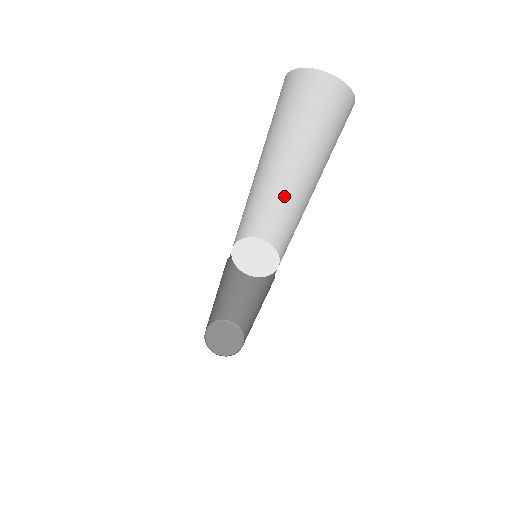
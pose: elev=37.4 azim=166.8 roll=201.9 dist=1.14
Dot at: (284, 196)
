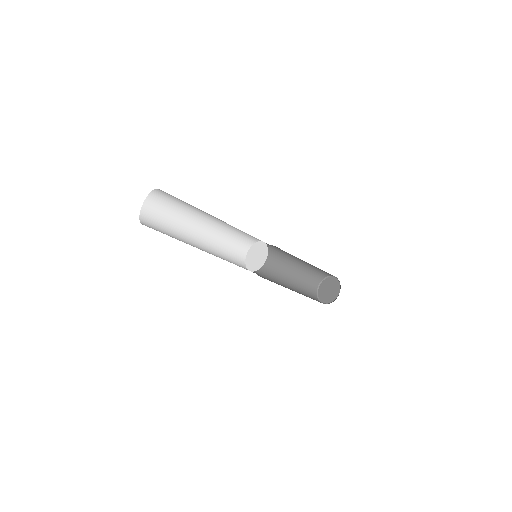
Dot at: (230, 225)
